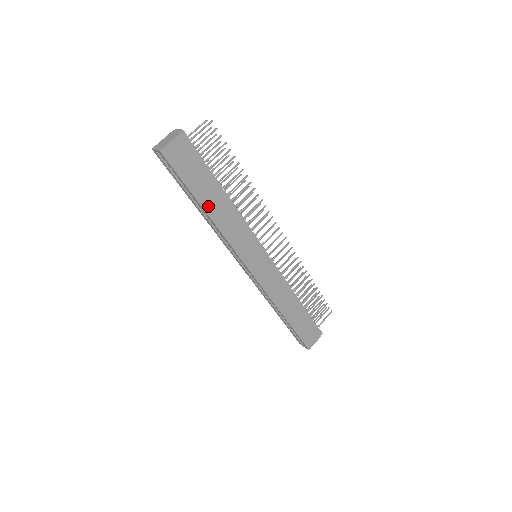
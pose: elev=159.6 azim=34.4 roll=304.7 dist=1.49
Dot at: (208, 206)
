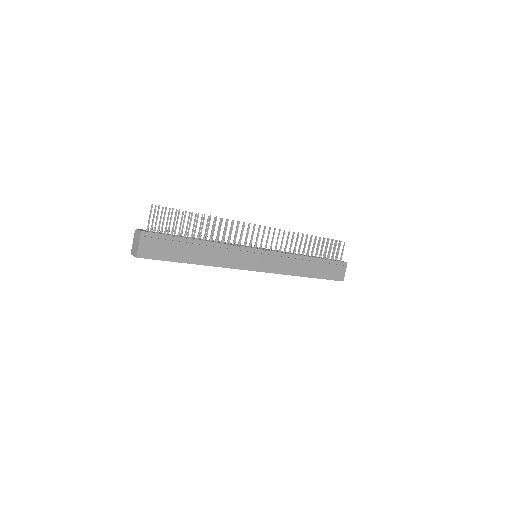
Dot at: (196, 260)
